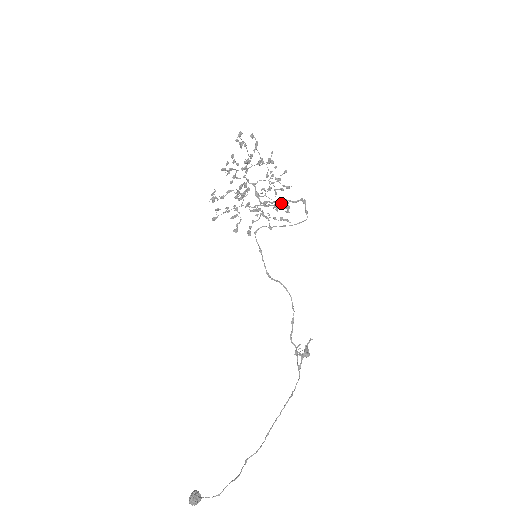
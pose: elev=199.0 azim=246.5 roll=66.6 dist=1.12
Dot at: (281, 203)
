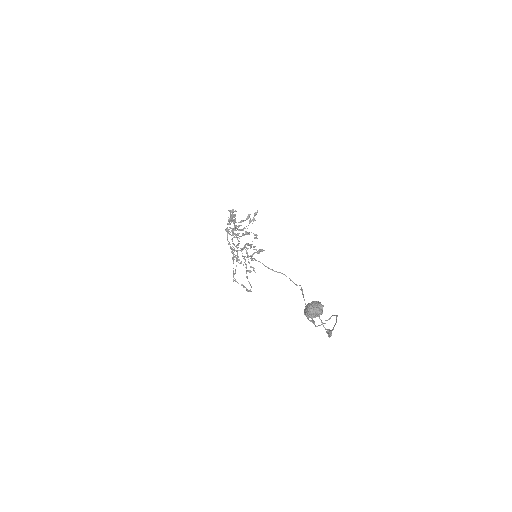
Dot at: occluded
